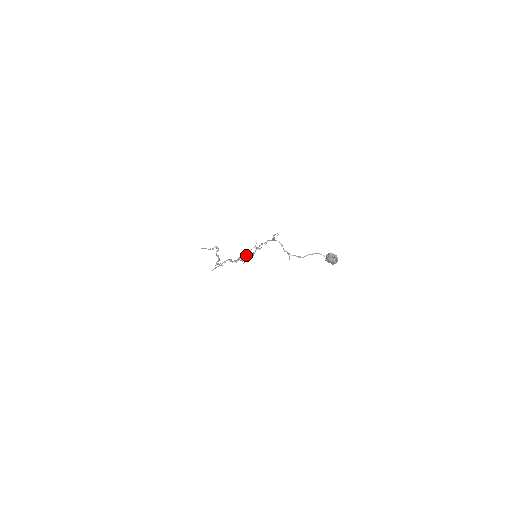
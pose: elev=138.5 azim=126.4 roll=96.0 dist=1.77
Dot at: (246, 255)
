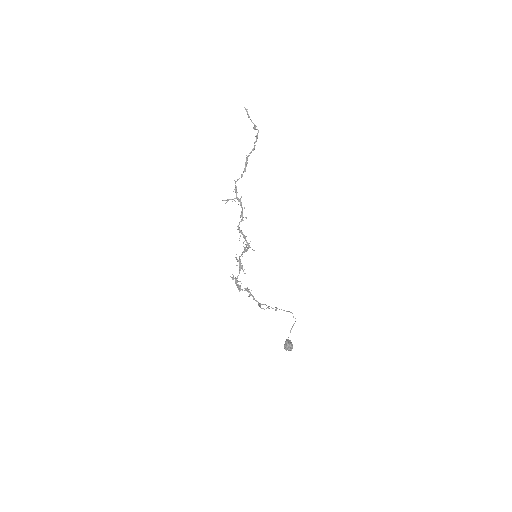
Dot at: (235, 282)
